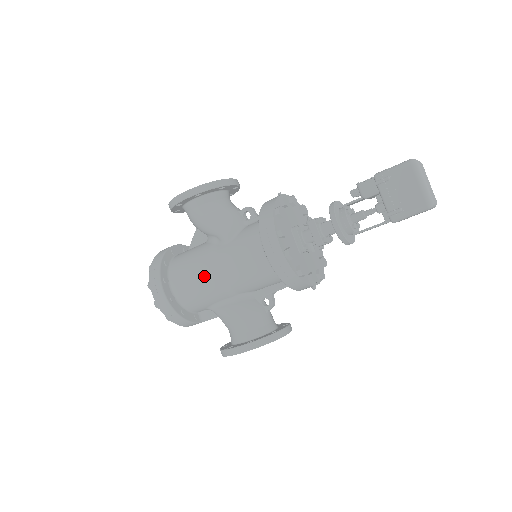
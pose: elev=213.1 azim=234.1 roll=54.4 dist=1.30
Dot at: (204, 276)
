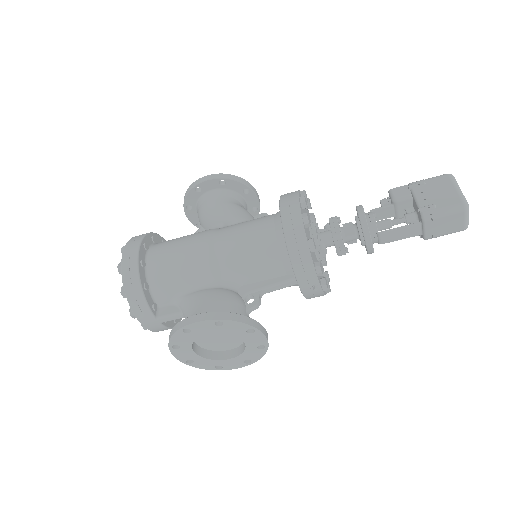
Dot at: (194, 245)
